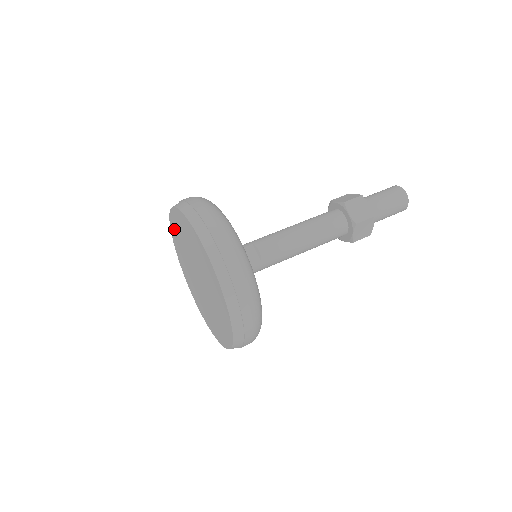
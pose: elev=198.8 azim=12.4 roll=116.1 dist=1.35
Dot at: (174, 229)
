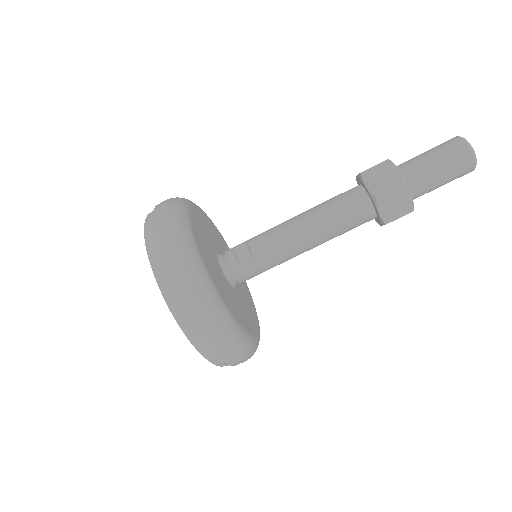
Dot at: occluded
